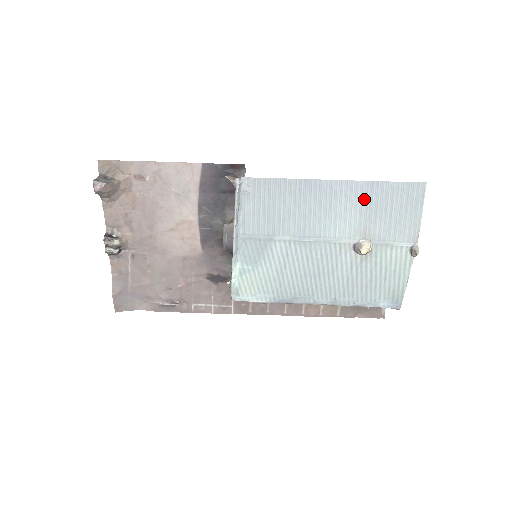
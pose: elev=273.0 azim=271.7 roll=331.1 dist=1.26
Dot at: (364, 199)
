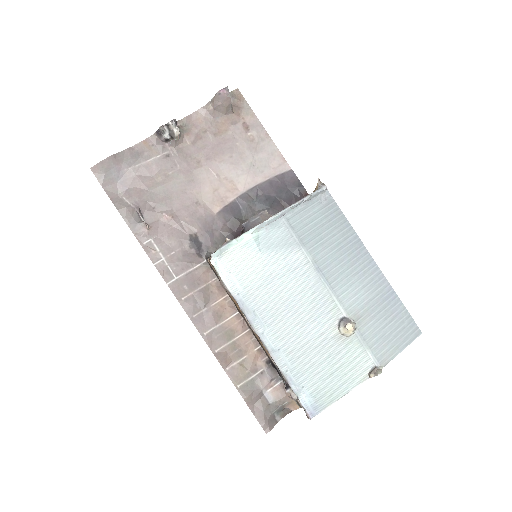
Dot at: (380, 295)
